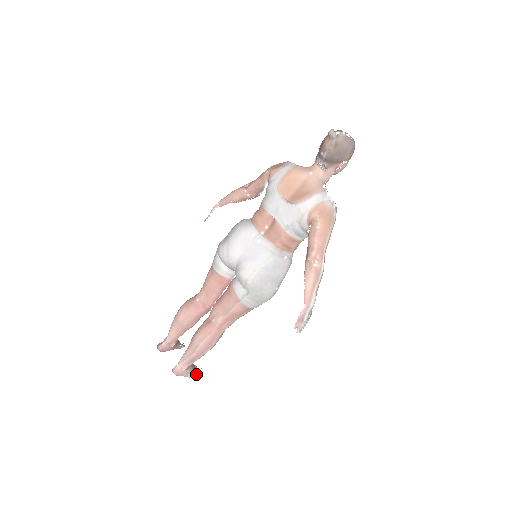
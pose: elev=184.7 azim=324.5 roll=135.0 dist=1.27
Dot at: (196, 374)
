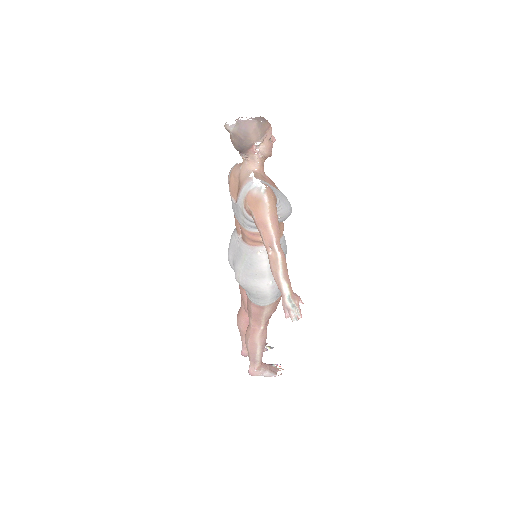
Dot at: (273, 373)
